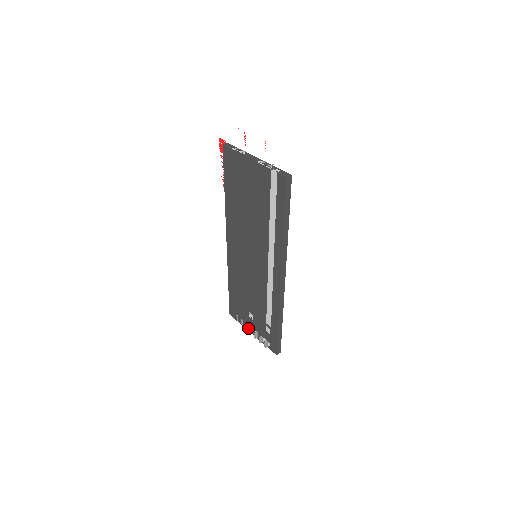
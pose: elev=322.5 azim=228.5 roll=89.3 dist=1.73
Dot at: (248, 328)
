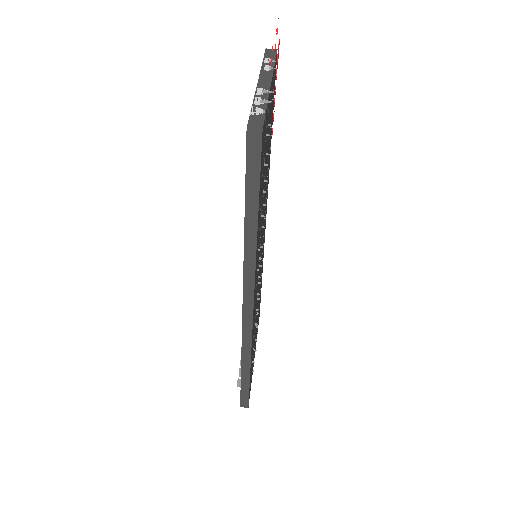
Dot at: occluded
